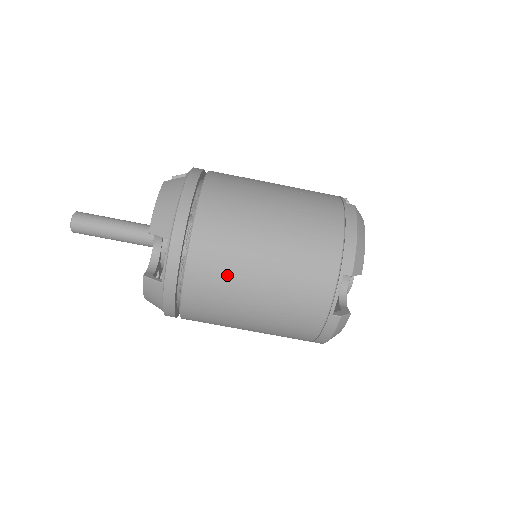
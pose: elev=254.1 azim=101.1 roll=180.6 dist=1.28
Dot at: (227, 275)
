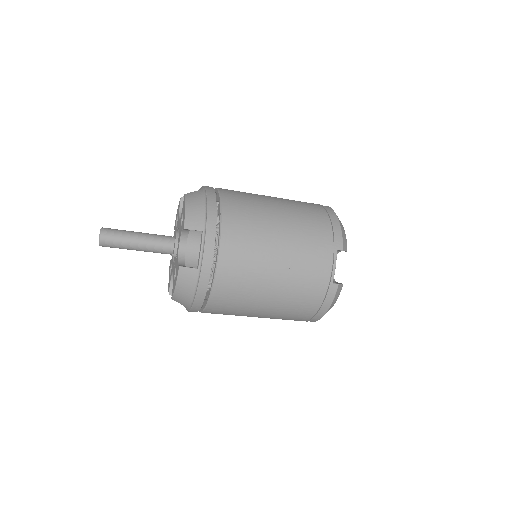
Dot at: occluded
